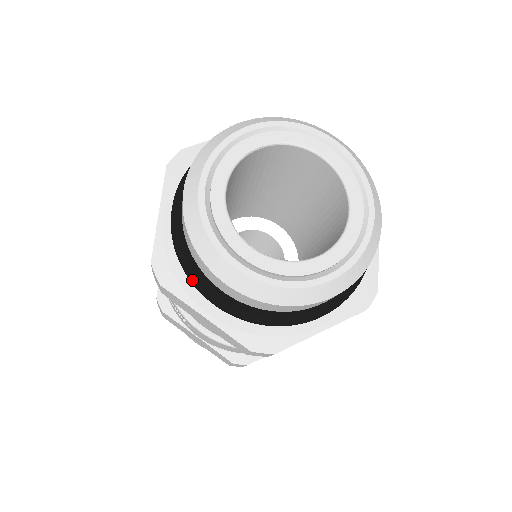
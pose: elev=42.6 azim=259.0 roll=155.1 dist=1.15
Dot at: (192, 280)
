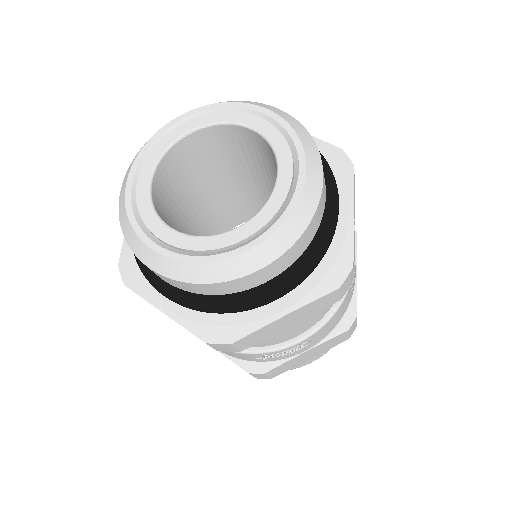
Dot at: (144, 275)
